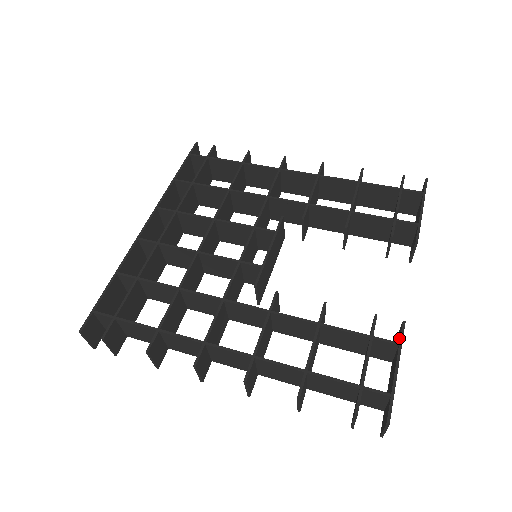
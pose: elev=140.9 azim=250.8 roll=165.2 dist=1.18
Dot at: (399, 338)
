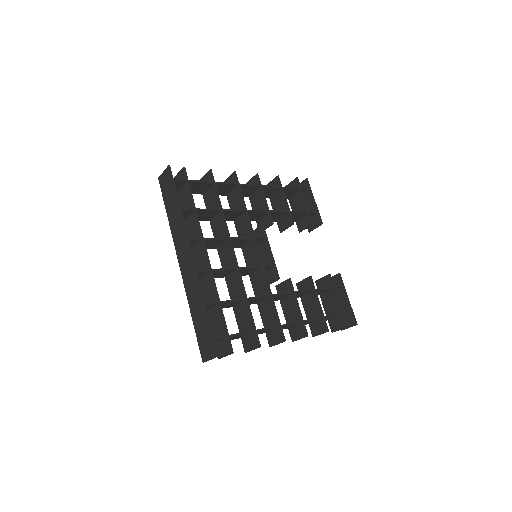
Dot at: (340, 282)
